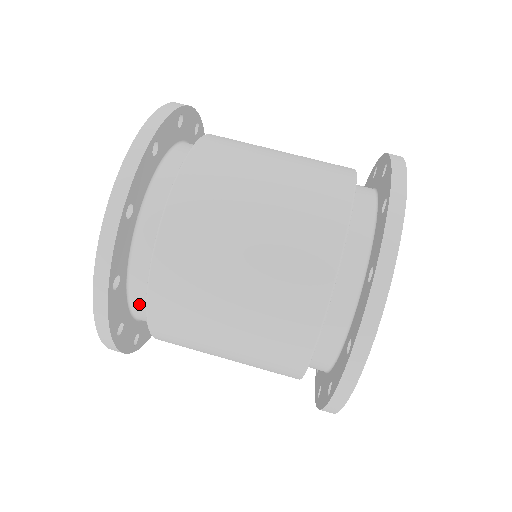
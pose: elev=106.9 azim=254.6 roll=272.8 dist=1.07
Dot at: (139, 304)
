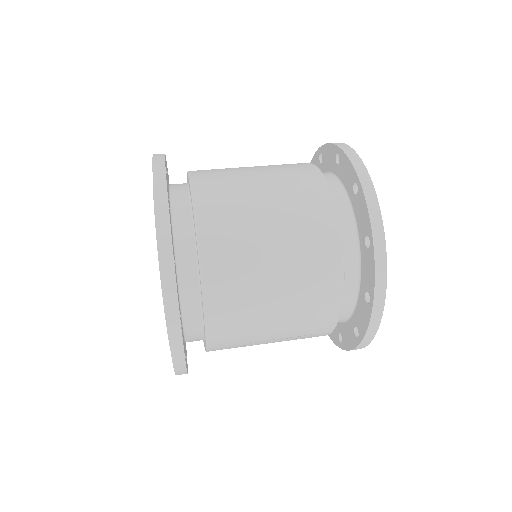
Dot at: (180, 206)
